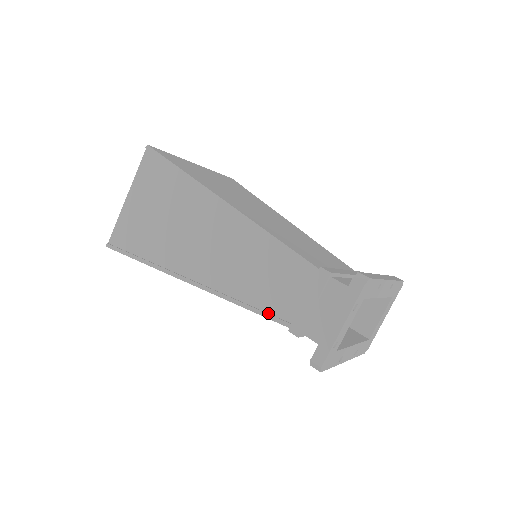
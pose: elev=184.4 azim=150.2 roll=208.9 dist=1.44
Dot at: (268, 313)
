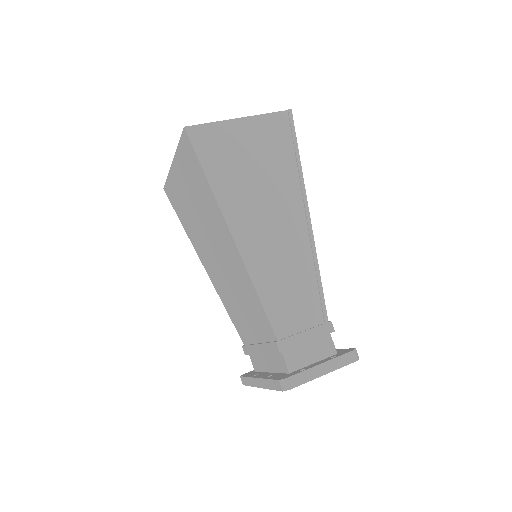
Dot at: (271, 316)
